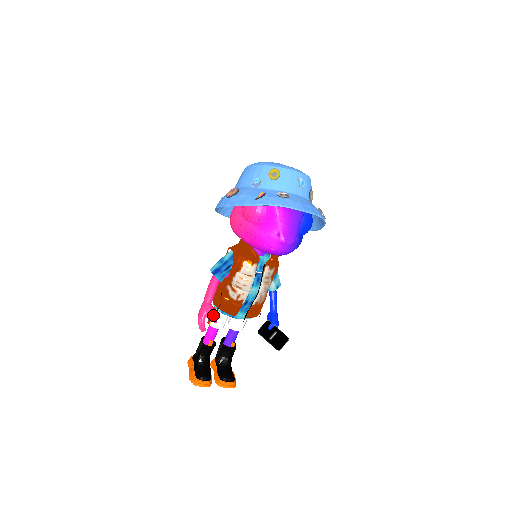
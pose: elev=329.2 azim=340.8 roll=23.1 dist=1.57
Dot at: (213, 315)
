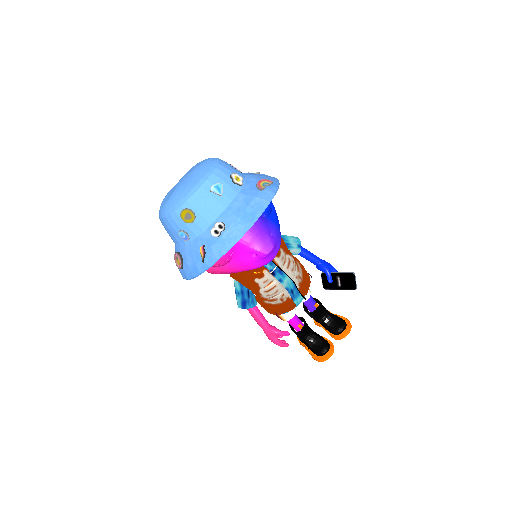
Dot at: (281, 334)
